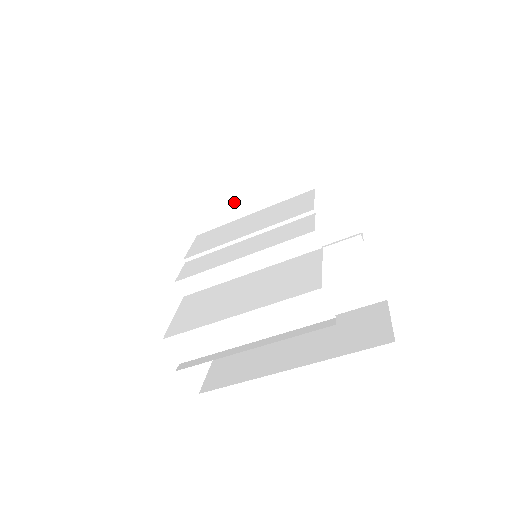
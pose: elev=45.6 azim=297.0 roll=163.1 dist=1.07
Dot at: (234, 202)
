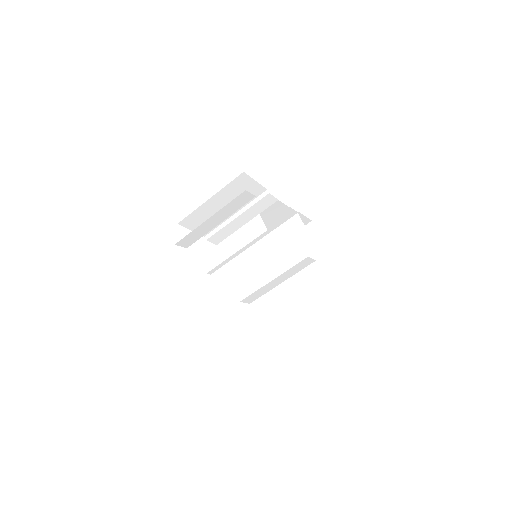
Dot at: occluded
